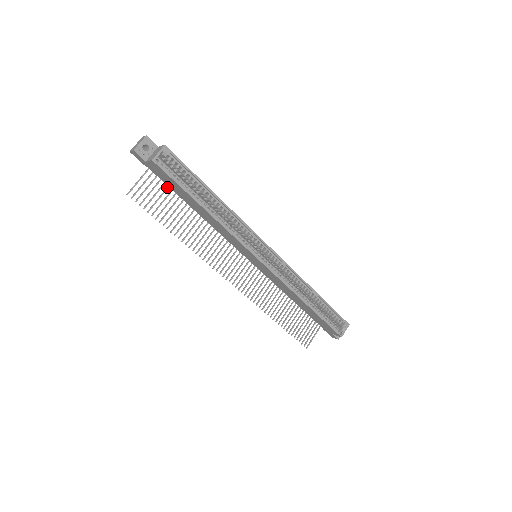
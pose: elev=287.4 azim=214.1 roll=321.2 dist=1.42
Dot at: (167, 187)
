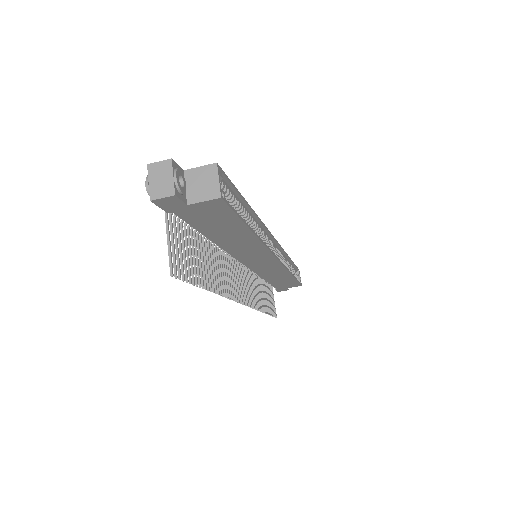
Dot at: (185, 229)
